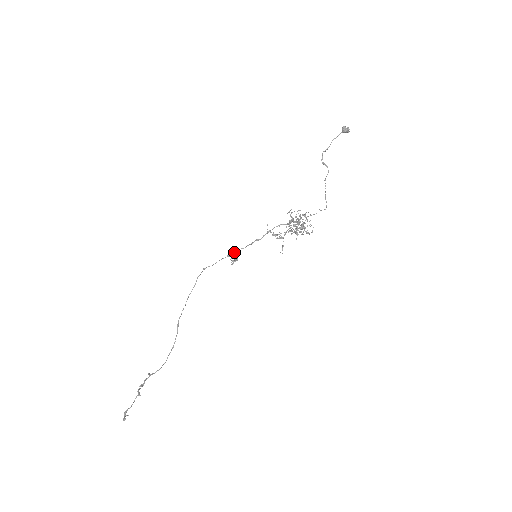
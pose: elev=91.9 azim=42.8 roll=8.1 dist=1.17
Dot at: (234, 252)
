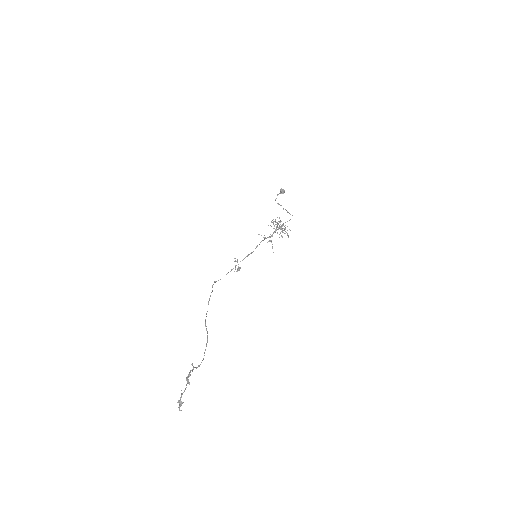
Dot at: (236, 265)
